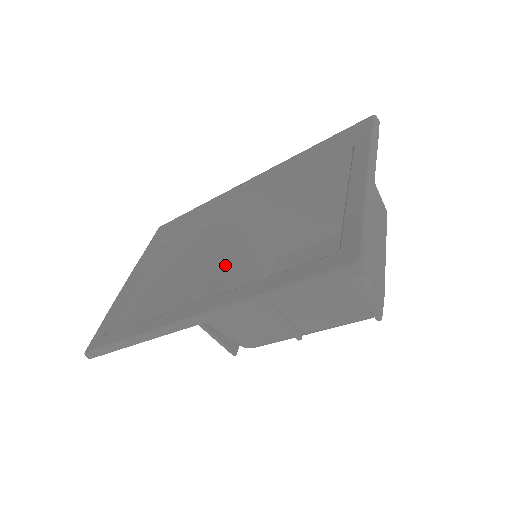
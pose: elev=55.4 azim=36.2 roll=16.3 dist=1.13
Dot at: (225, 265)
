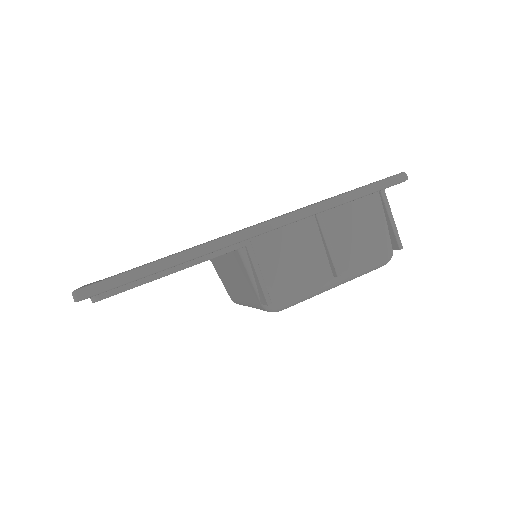
Dot at: occluded
